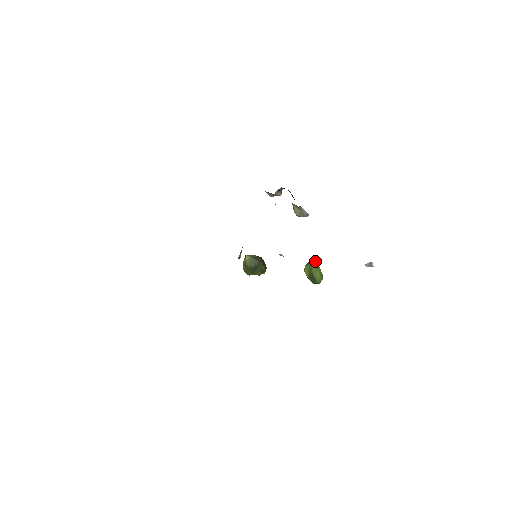
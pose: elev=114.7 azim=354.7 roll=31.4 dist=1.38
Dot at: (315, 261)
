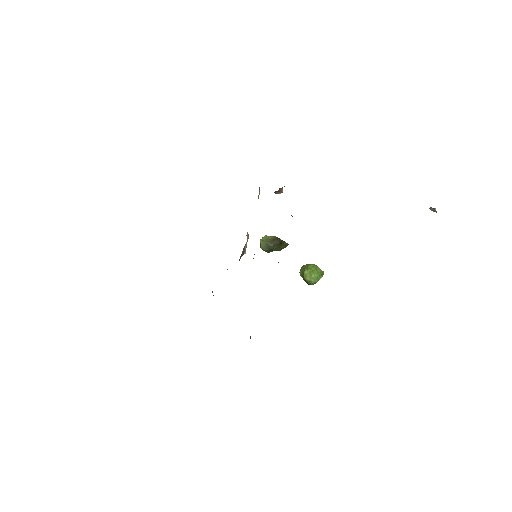
Dot at: (311, 264)
